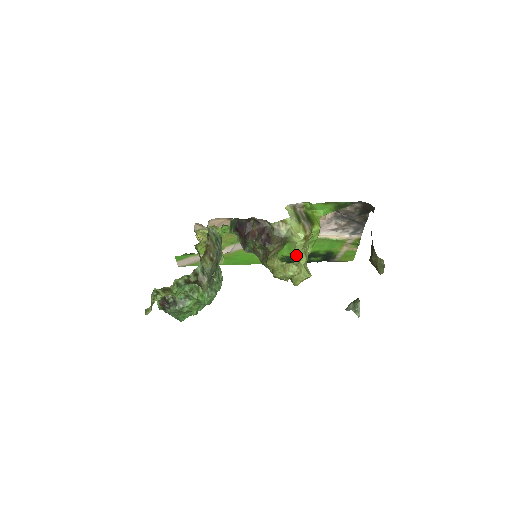
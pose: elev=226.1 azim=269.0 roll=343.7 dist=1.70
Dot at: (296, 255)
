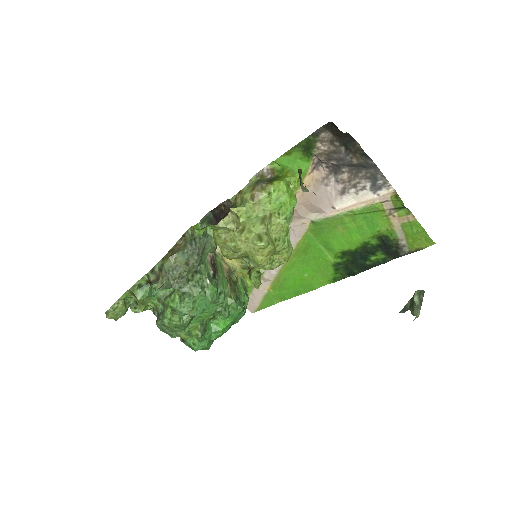
Dot at: (246, 223)
